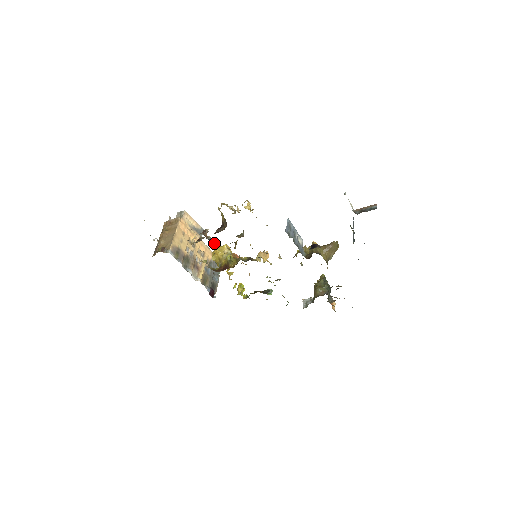
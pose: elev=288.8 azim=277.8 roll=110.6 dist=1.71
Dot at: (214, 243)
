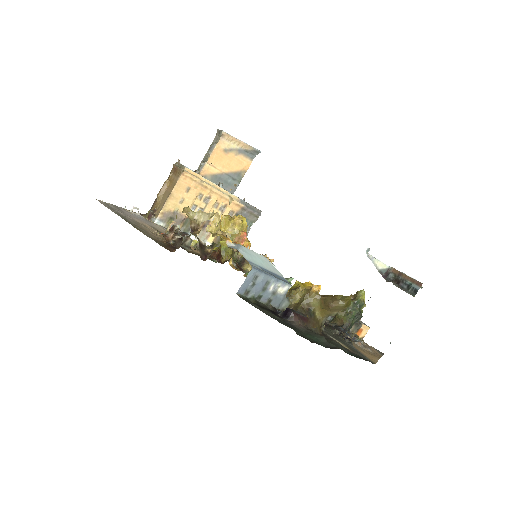
Dot at: (186, 243)
